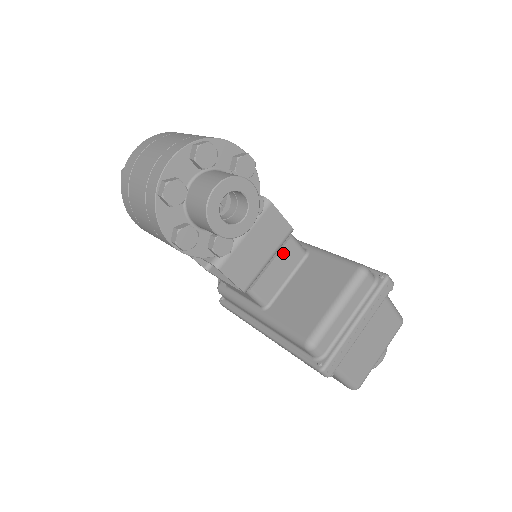
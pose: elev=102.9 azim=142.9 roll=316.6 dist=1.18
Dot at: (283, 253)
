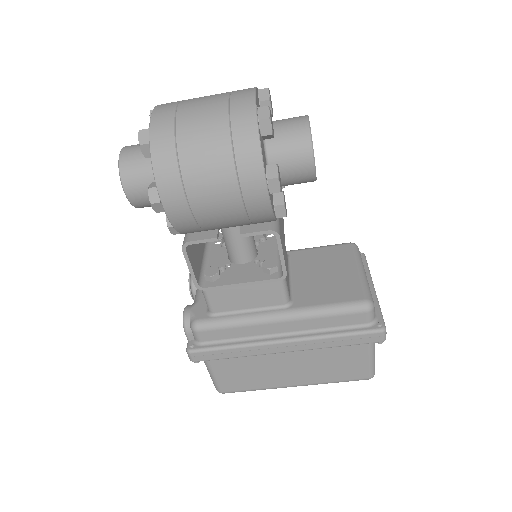
Dot at: occluded
